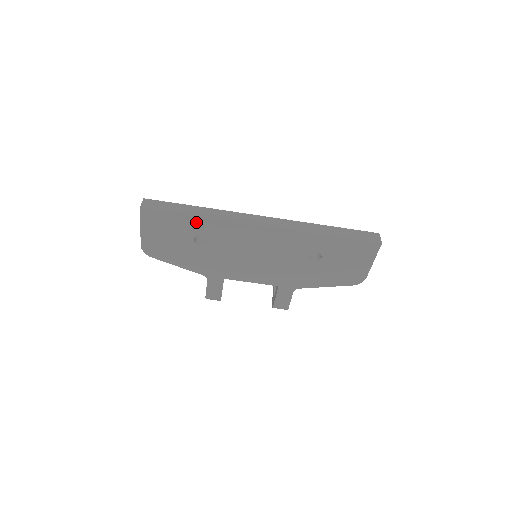
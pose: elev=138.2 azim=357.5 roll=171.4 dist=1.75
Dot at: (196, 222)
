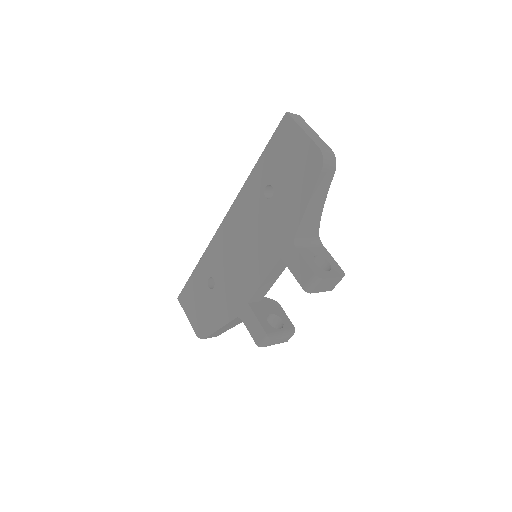
Dot at: (200, 270)
